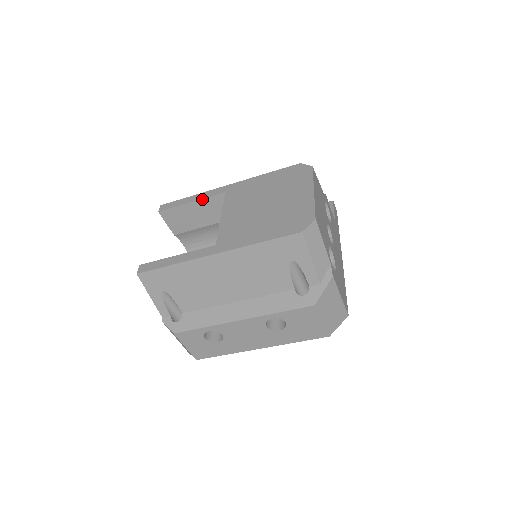
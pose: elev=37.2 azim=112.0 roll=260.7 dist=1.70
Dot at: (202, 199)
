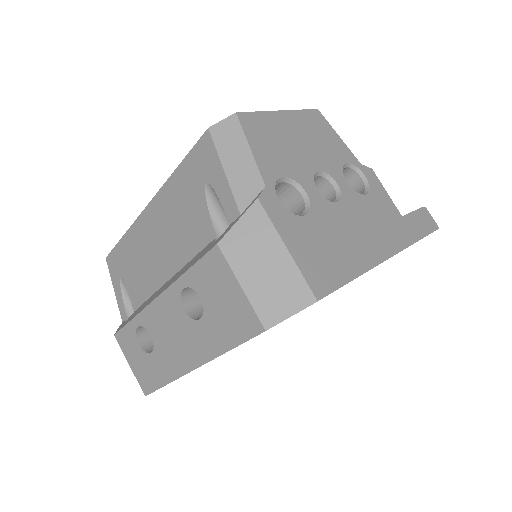
Dot at: occluded
